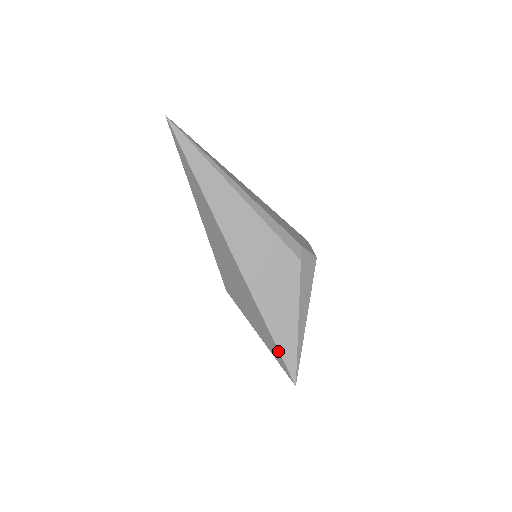
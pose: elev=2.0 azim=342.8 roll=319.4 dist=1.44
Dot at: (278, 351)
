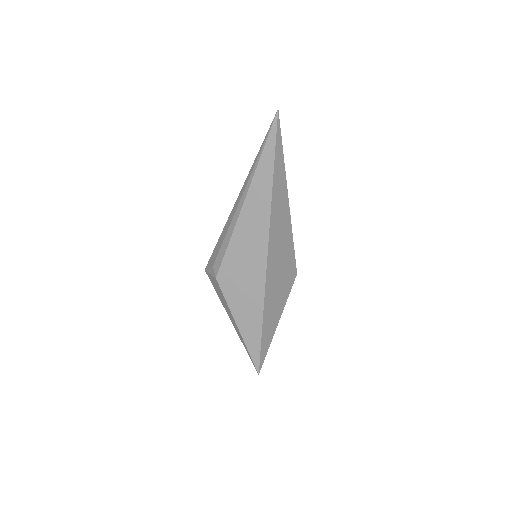
Dot at: (260, 345)
